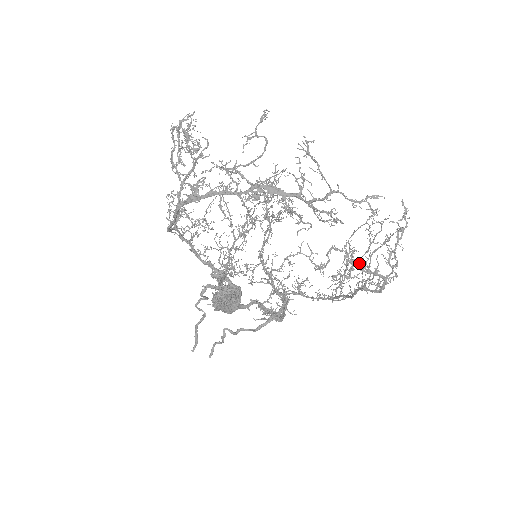
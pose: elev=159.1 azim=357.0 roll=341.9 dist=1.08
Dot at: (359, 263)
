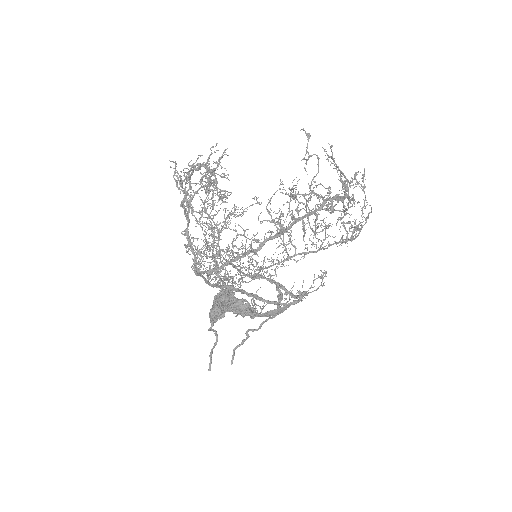
Dot at: (355, 226)
